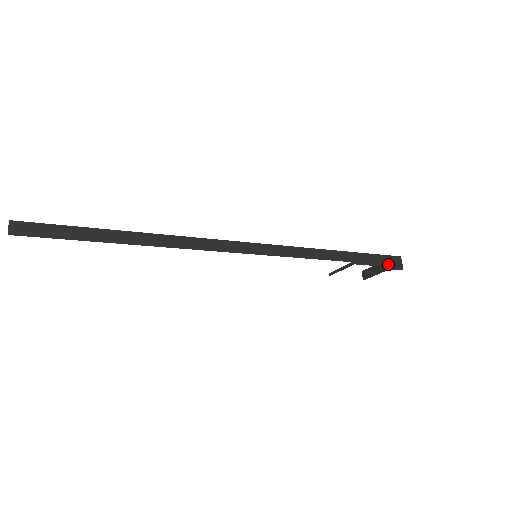
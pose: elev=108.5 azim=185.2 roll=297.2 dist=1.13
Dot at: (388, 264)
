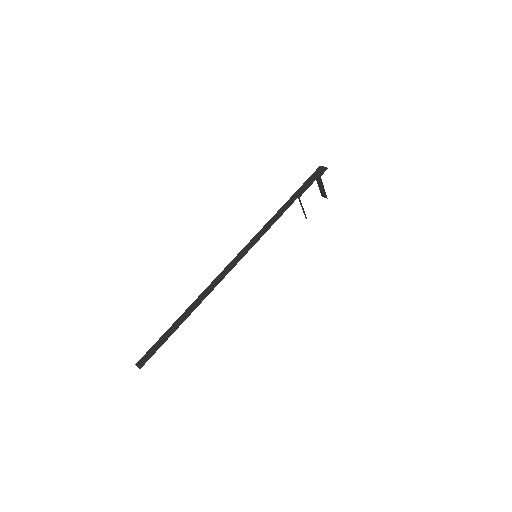
Dot at: (317, 176)
